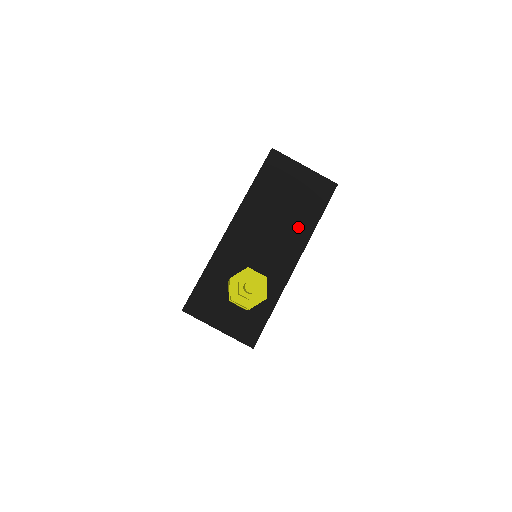
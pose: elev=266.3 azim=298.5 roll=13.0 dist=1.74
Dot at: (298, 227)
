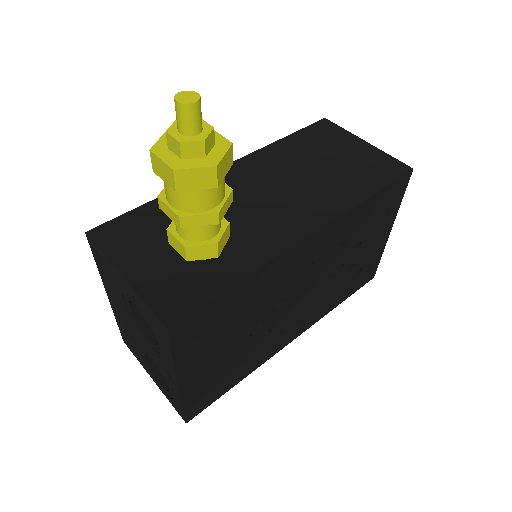
Dot at: (331, 194)
